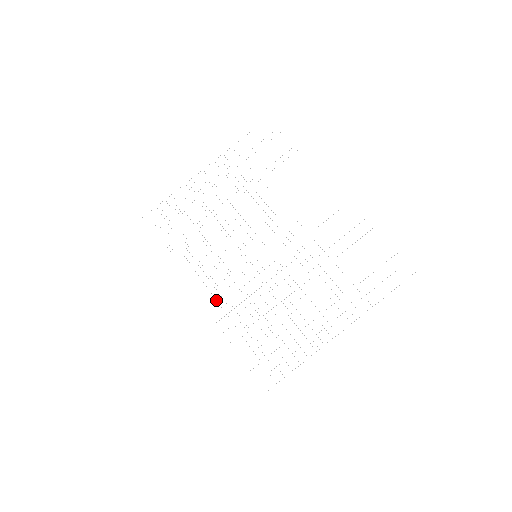
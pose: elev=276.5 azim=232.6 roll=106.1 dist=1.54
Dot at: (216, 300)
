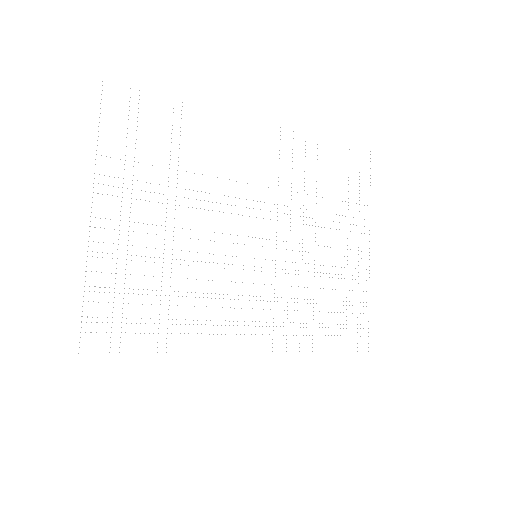
Dot at: occluded
